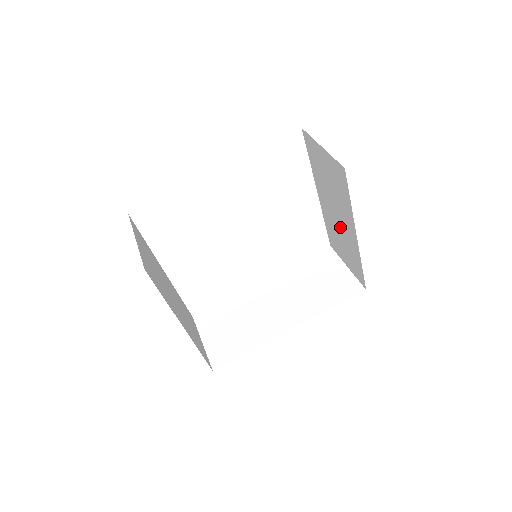
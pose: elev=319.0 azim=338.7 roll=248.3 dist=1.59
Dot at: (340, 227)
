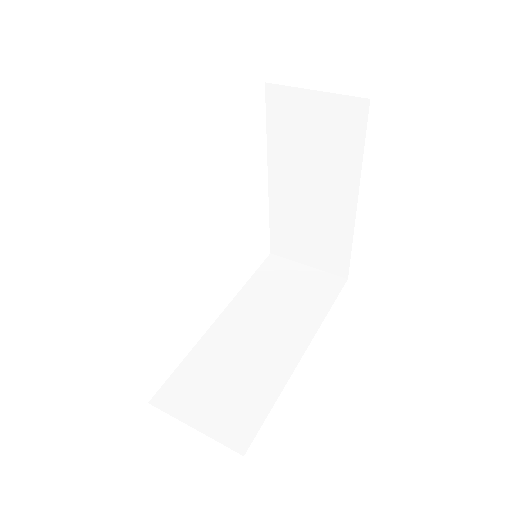
Dot at: (314, 207)
